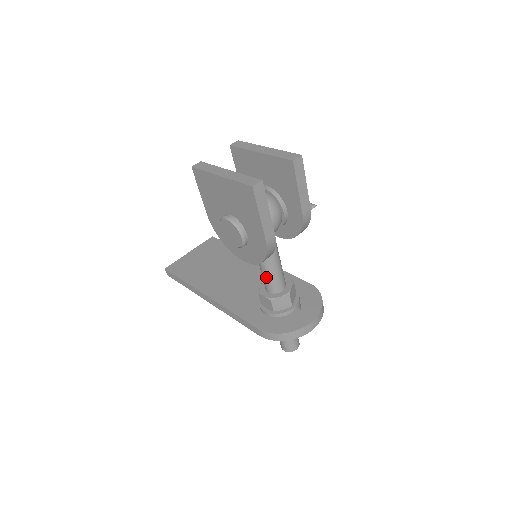
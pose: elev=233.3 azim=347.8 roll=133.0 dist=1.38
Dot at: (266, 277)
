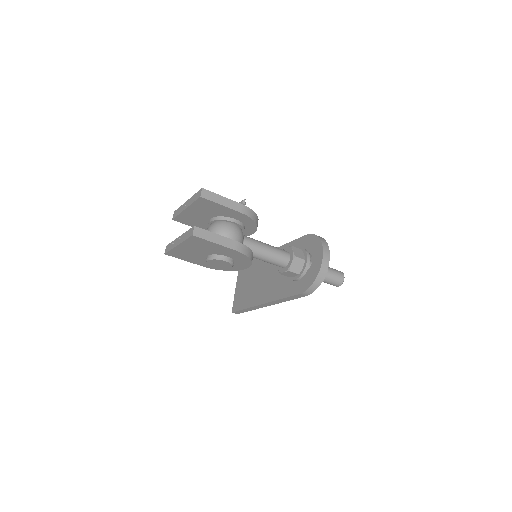
Dot at: (271, 262)
